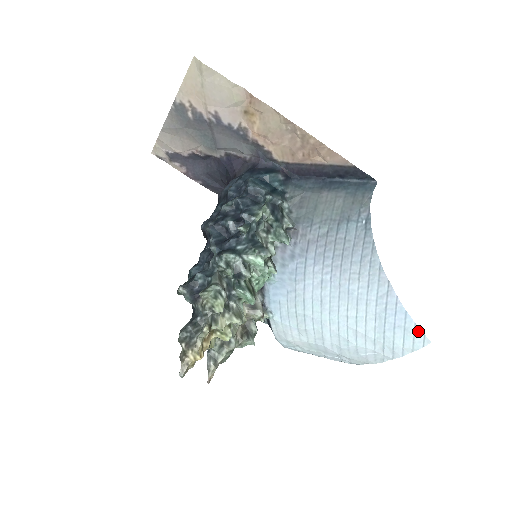
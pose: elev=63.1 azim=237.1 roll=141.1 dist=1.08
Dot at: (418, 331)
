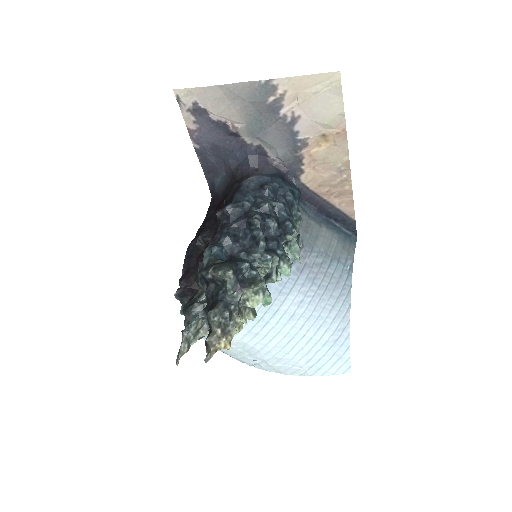
Dot at: (348, 362)
